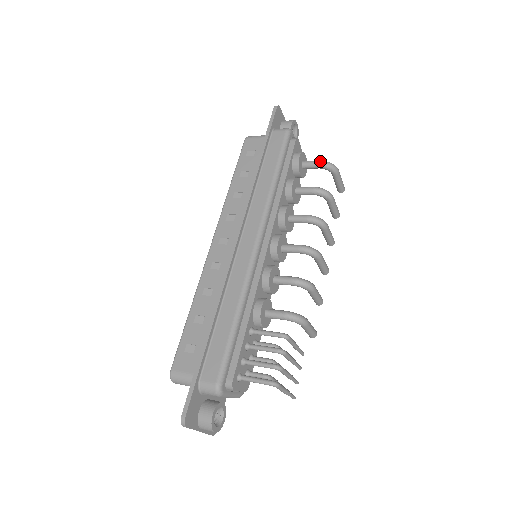
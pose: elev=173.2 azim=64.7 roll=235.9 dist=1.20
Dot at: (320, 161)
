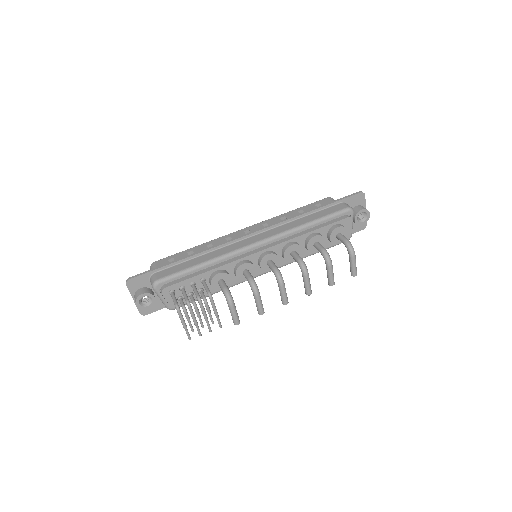
Dot at: (347, 239)
